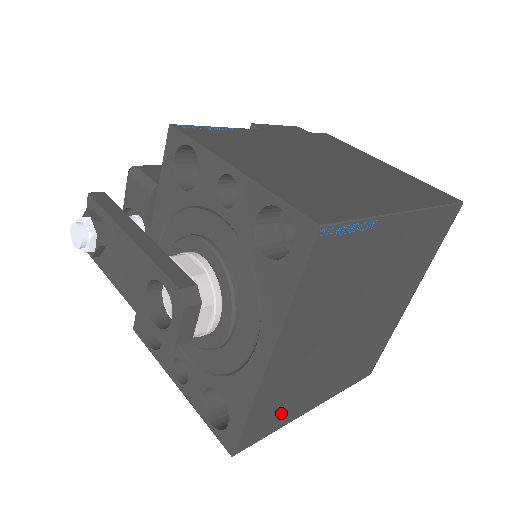
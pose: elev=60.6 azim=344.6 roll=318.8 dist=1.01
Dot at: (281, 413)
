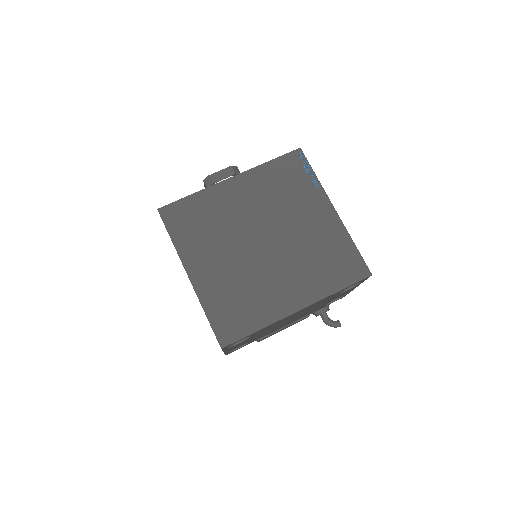
Dot at: (190, 231)
